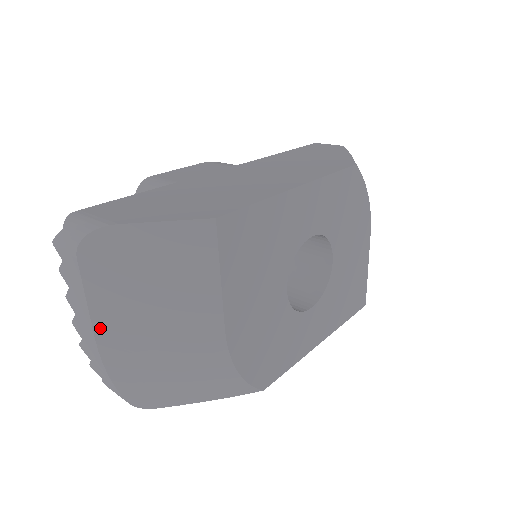
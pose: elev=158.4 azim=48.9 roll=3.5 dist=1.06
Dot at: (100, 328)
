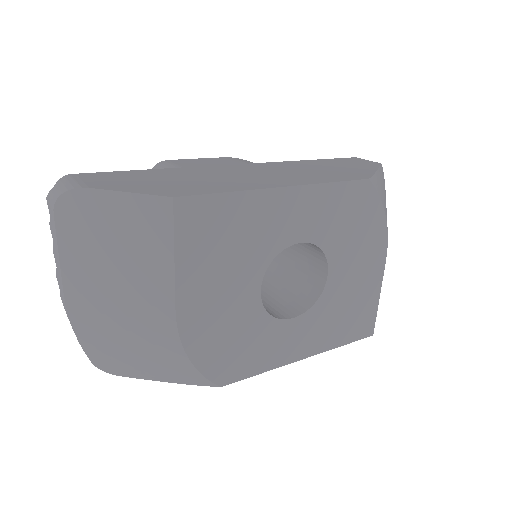
Dot at: (68, 283)
